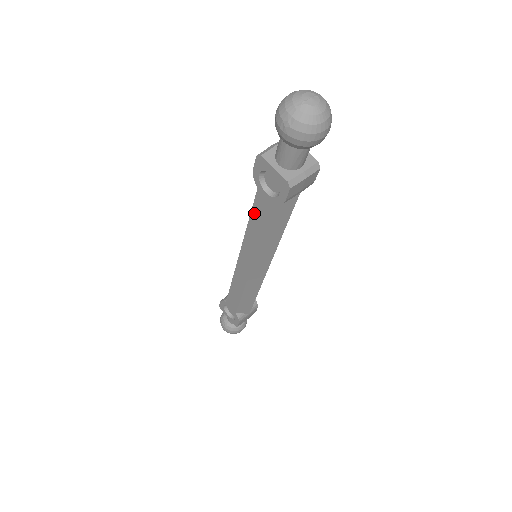
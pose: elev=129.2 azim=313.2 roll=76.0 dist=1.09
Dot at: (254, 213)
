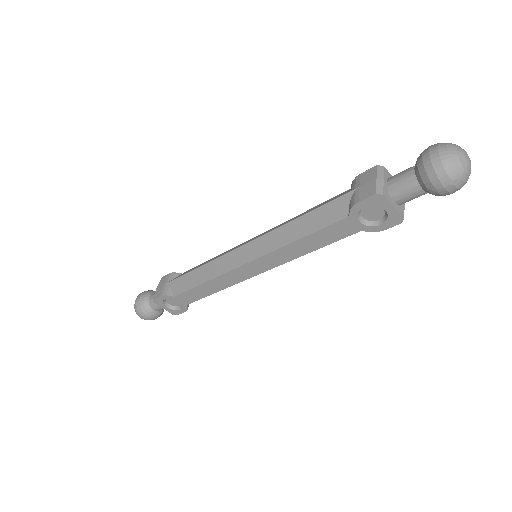
Dot at: (320, 233)
